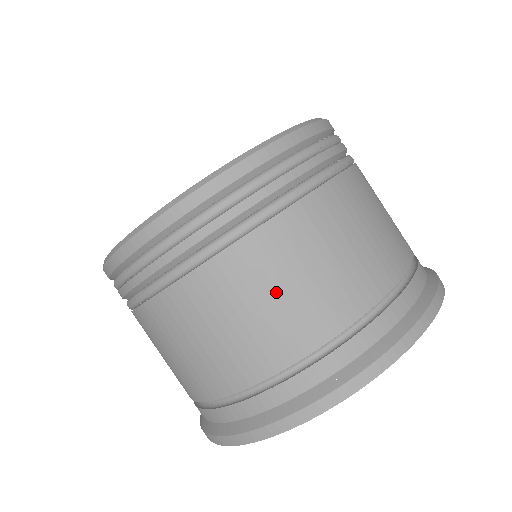
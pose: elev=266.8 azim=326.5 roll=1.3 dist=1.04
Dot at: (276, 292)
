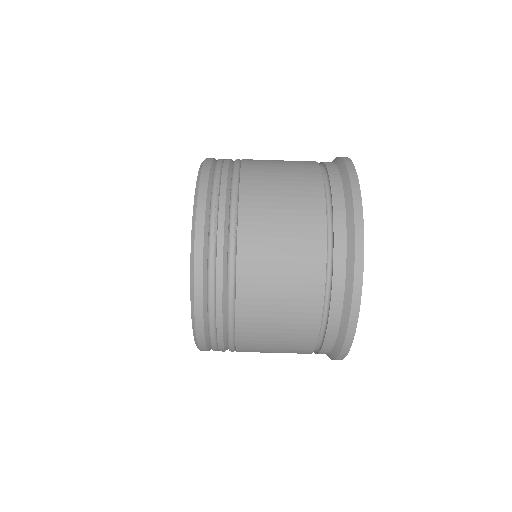
Dot at: (276, 324)
